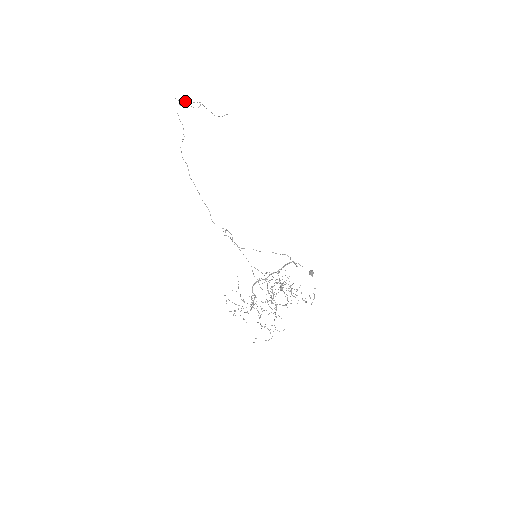
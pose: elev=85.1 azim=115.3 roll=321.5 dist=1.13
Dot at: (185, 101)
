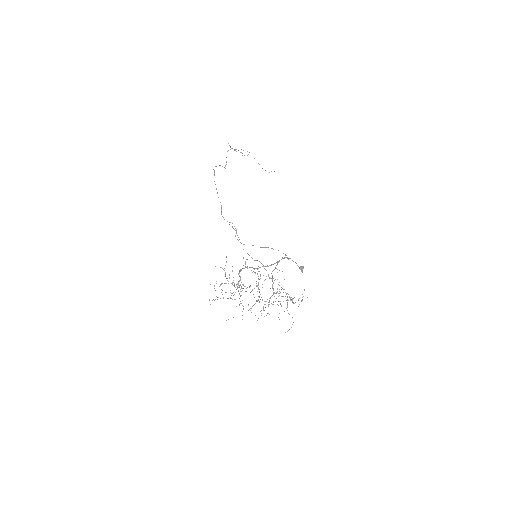
Dot at: occluded
